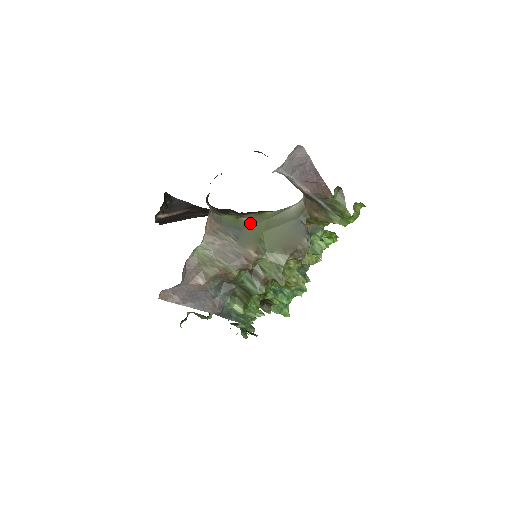
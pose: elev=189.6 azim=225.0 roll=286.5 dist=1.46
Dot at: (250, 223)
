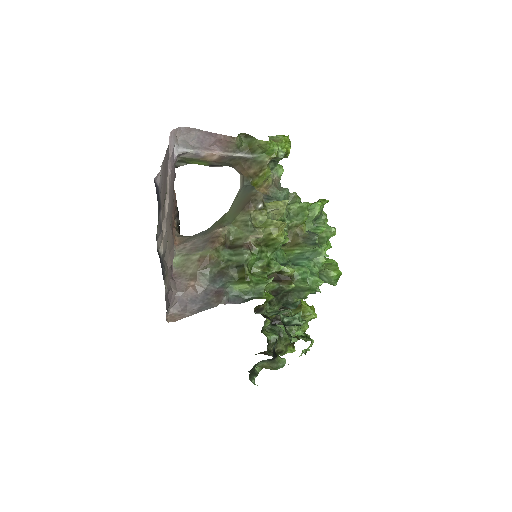
Dot at: occluded
